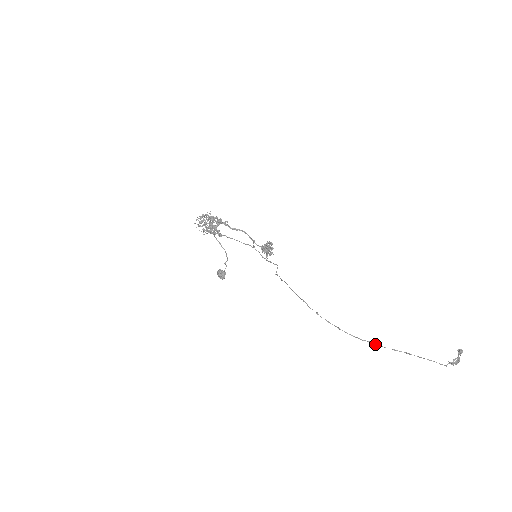
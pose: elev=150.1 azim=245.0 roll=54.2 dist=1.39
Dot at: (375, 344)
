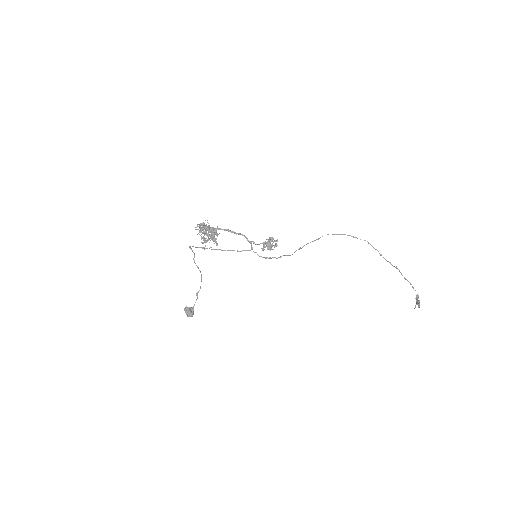
Dot at: (399, 270)
